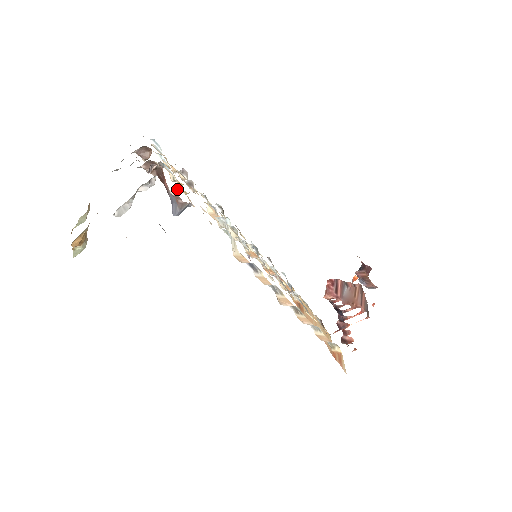
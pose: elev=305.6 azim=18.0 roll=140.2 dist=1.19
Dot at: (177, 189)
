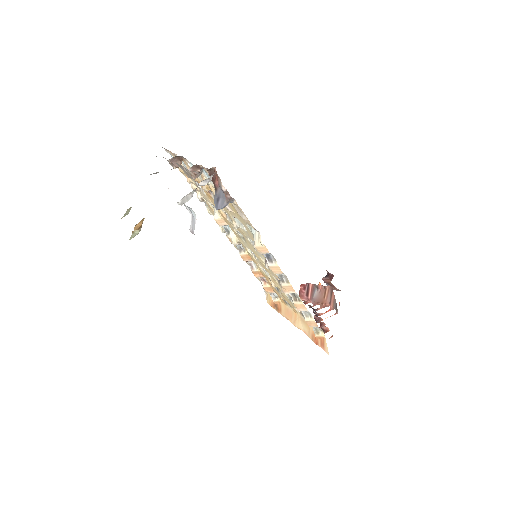
Dot at: occluded
